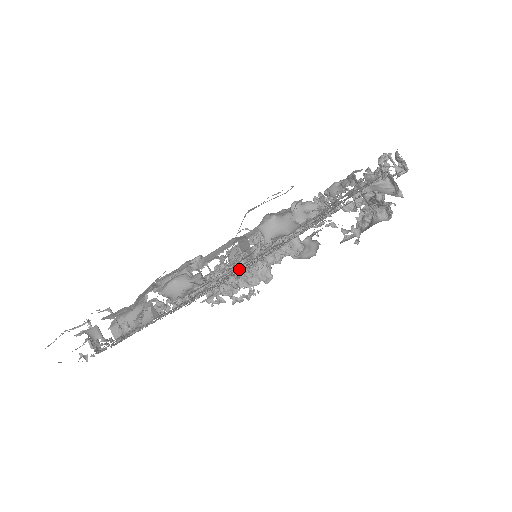
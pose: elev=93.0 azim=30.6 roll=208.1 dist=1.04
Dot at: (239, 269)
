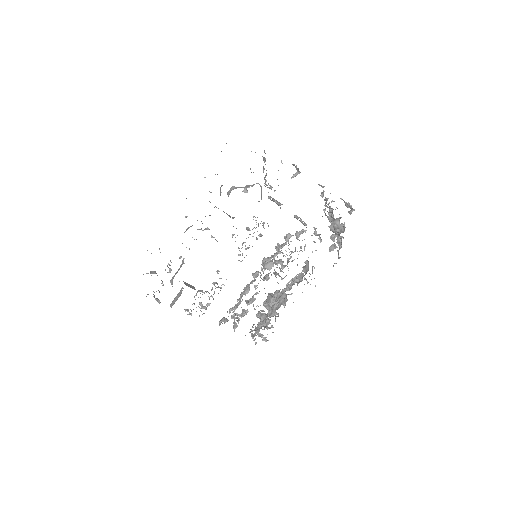
Dot at: occluded
